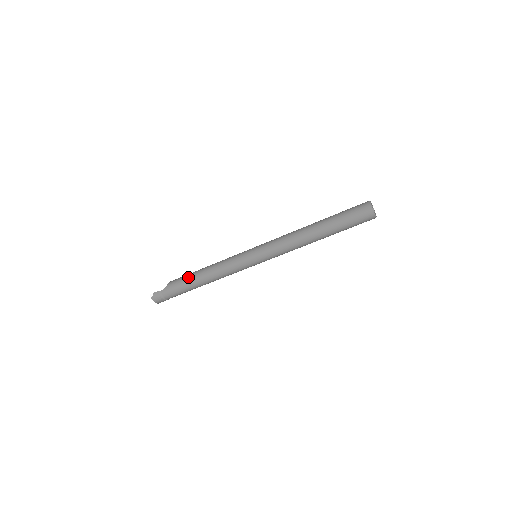
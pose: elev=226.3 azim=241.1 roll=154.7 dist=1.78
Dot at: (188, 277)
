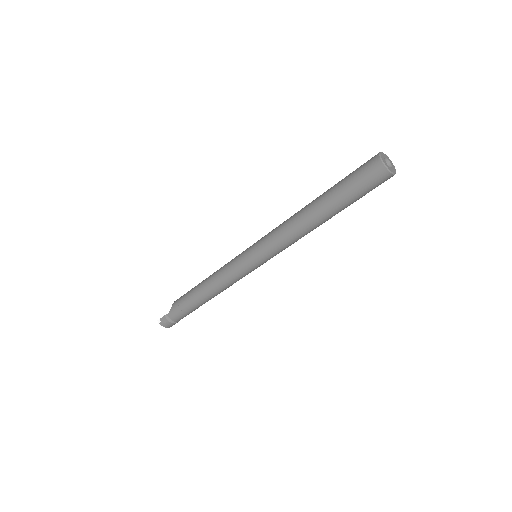
Dot at: (189, 295)
